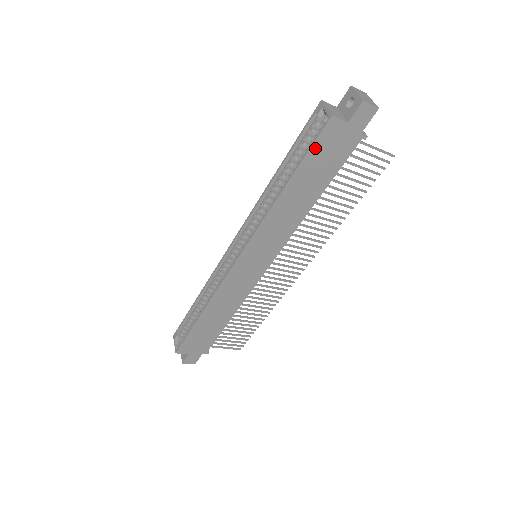
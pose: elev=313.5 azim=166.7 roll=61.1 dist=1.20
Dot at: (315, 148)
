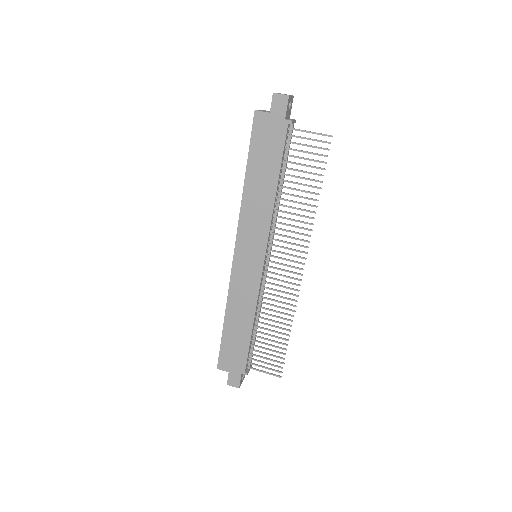
Dot at: (254, 139)
